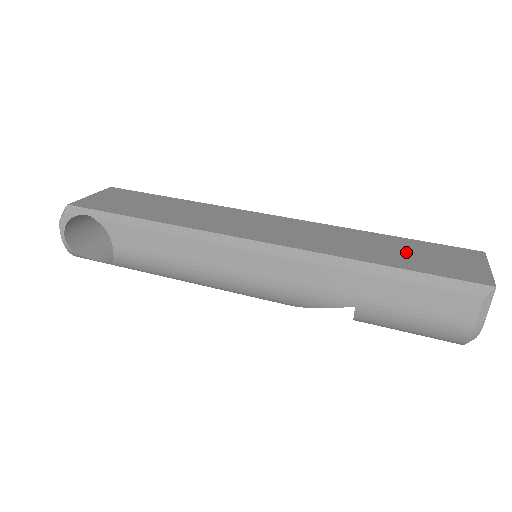
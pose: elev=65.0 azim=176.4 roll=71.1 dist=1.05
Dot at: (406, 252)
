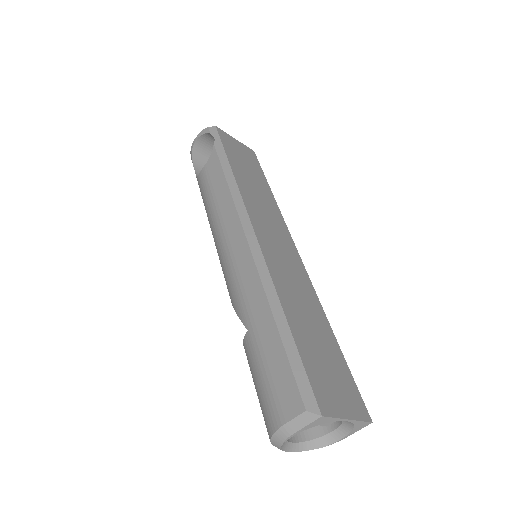
Dot at: (320, 346)
